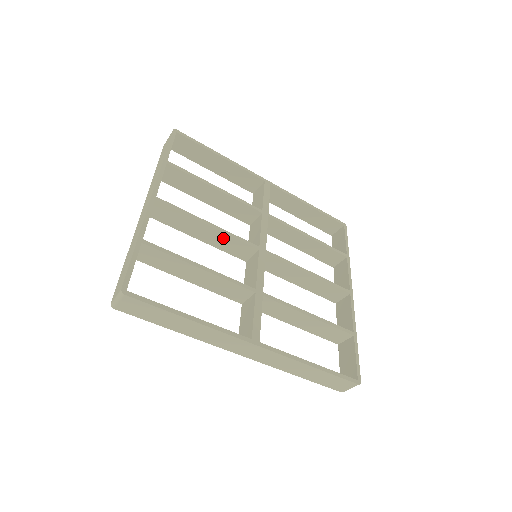
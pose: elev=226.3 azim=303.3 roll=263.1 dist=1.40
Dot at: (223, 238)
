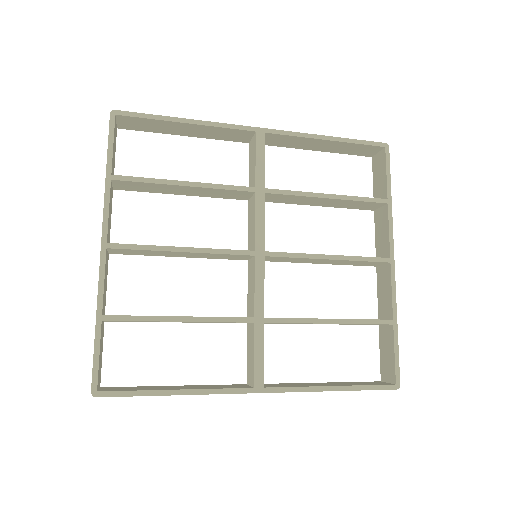
Dot at: (207, 255)
